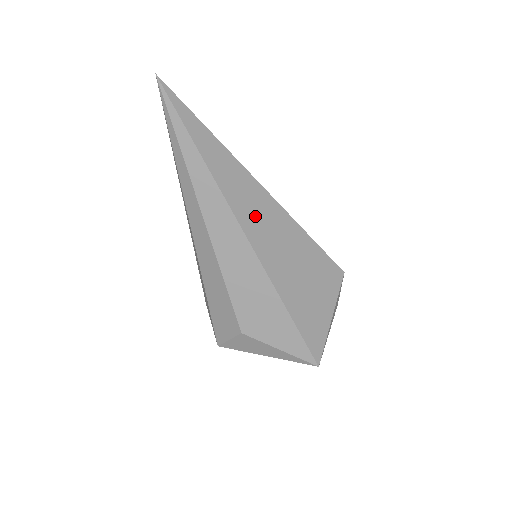
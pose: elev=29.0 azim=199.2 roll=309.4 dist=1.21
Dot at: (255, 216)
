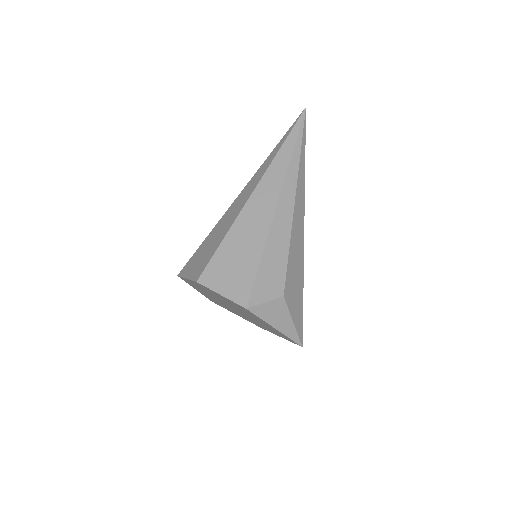
Dot at: occluded
